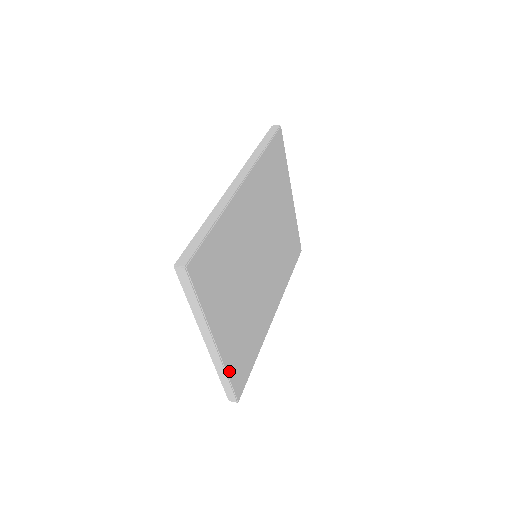
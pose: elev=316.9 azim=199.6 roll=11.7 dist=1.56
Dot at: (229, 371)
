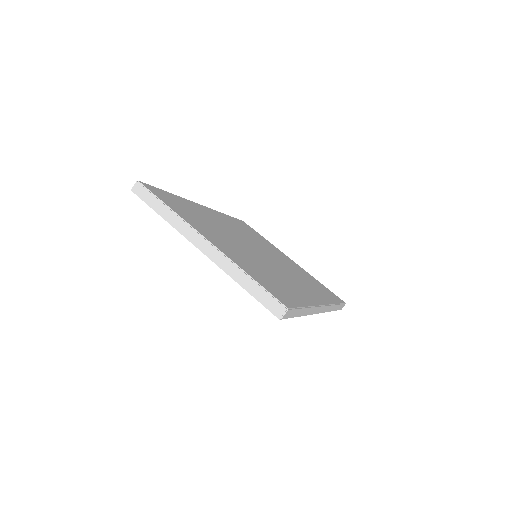
Dot at: (246, 272)
